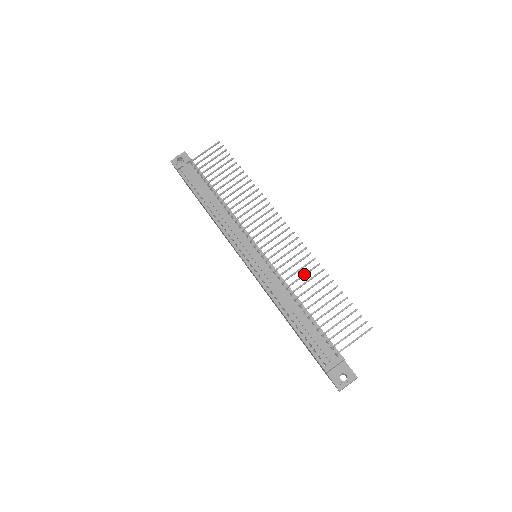
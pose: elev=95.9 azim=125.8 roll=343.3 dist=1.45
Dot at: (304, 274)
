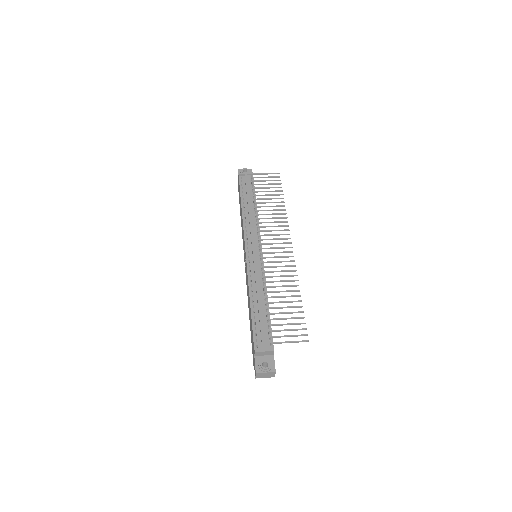
Dot at: (282, 280)
